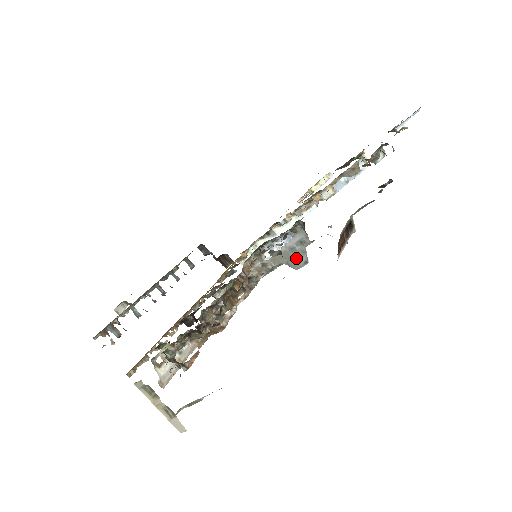
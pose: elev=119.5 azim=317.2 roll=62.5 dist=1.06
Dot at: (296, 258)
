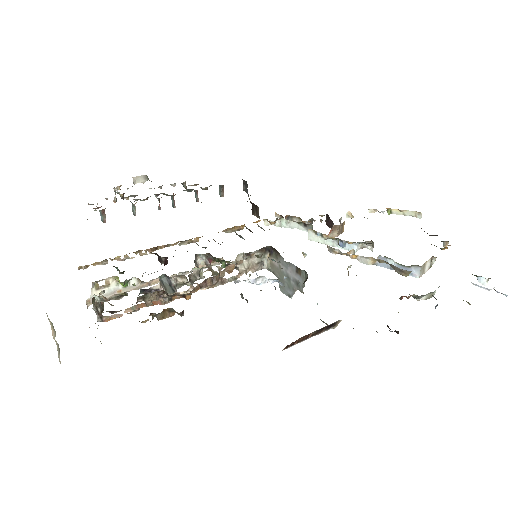
Dot at: (286, 285)
